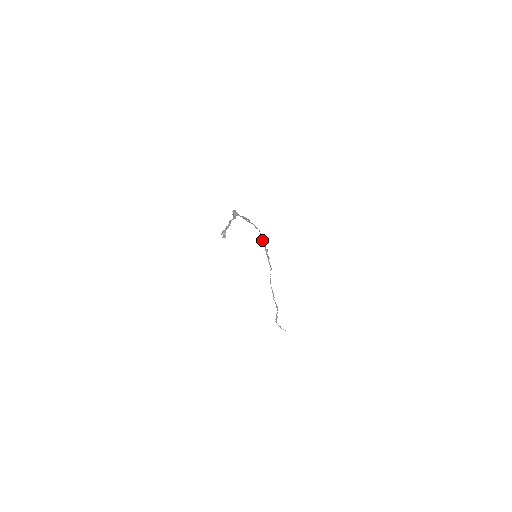
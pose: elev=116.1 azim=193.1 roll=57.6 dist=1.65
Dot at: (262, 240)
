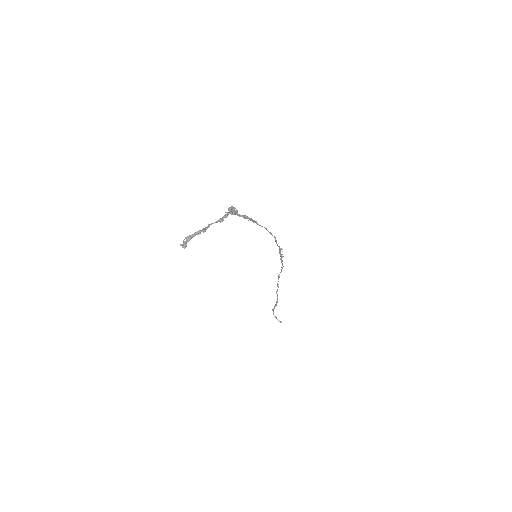
Dot at: (275, 240)
